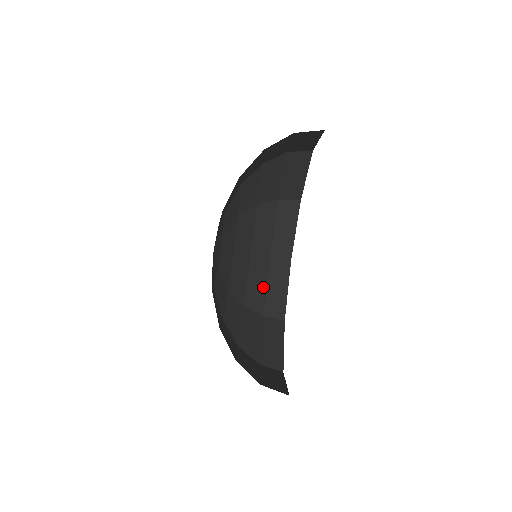
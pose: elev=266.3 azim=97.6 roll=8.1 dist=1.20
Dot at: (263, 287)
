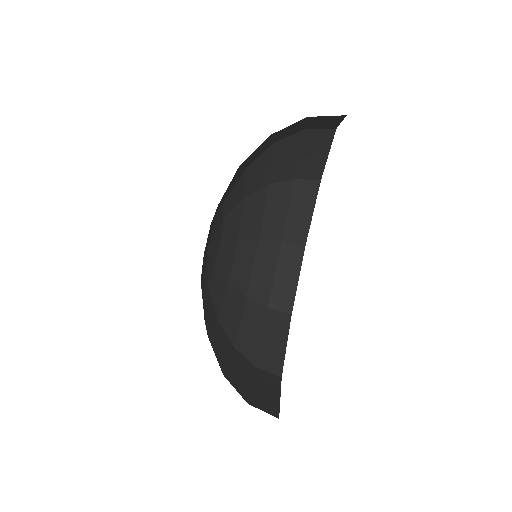
Dot at: (248, 381)
